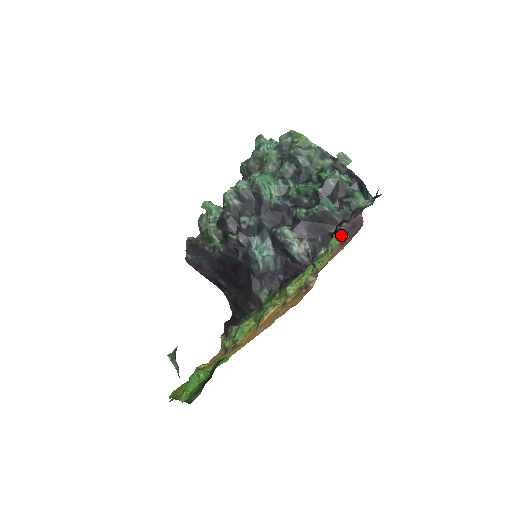
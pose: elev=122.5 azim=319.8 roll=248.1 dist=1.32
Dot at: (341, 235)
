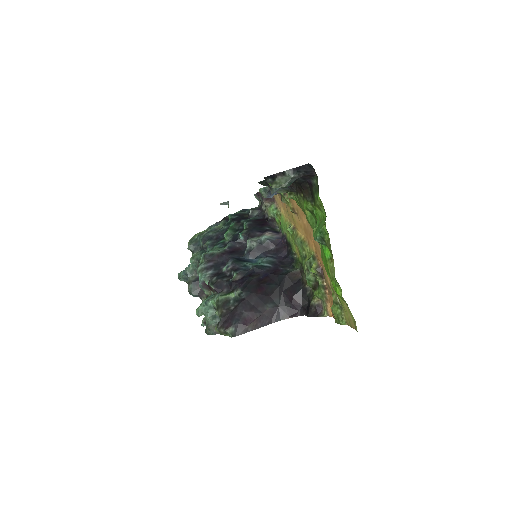
Dot at: (268, 202)
